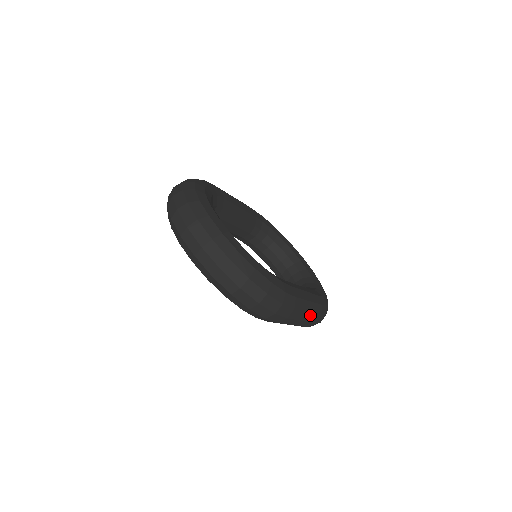
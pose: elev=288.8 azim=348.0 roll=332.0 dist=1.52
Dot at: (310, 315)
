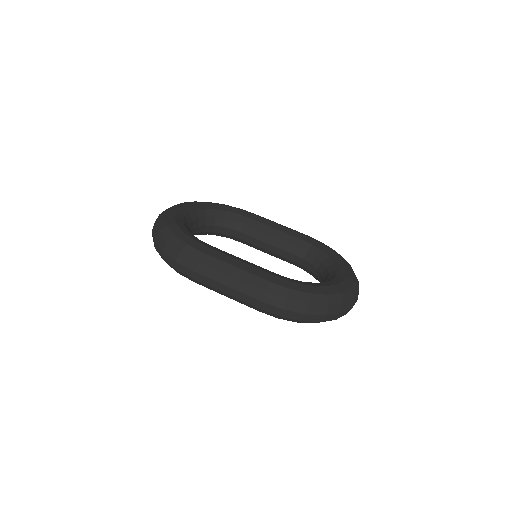
Dot at: (239, 283)
